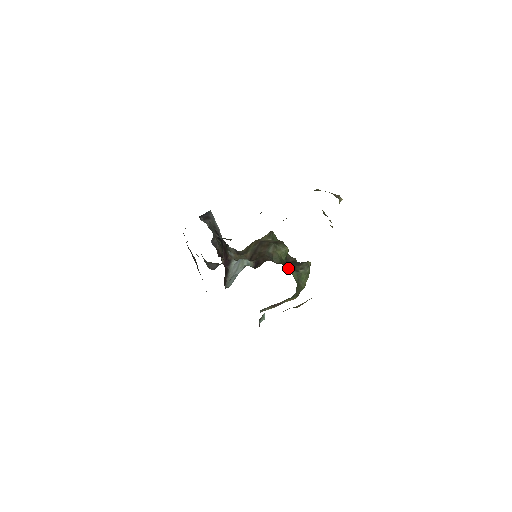
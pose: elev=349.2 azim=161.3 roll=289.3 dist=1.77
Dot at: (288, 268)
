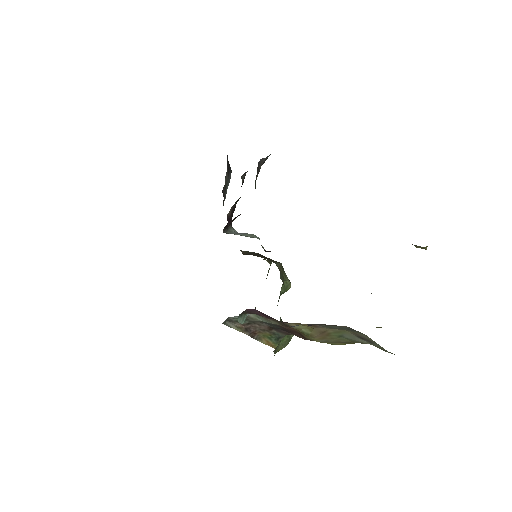
Dot at: occluded
